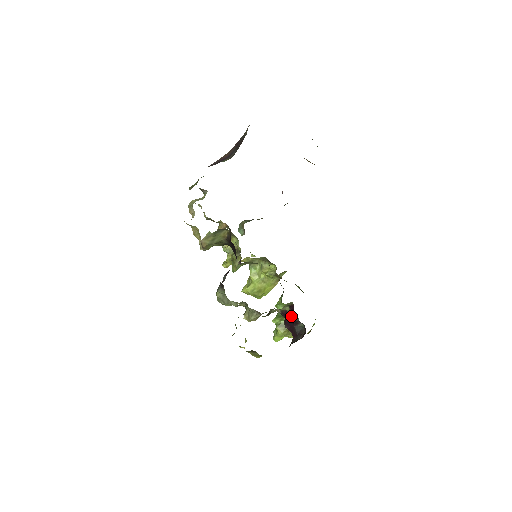
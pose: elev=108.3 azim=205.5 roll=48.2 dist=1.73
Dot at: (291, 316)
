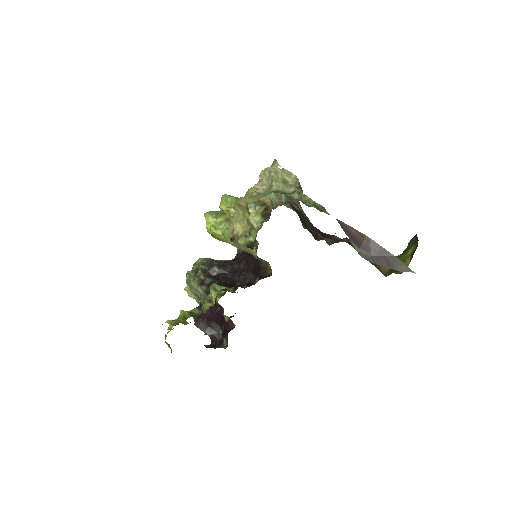
Dot at: (221, 320)
